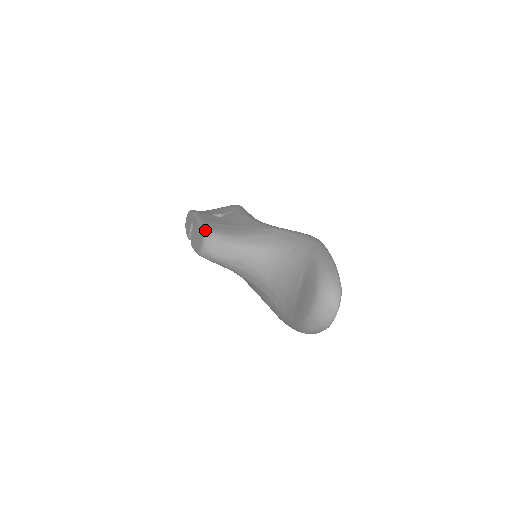
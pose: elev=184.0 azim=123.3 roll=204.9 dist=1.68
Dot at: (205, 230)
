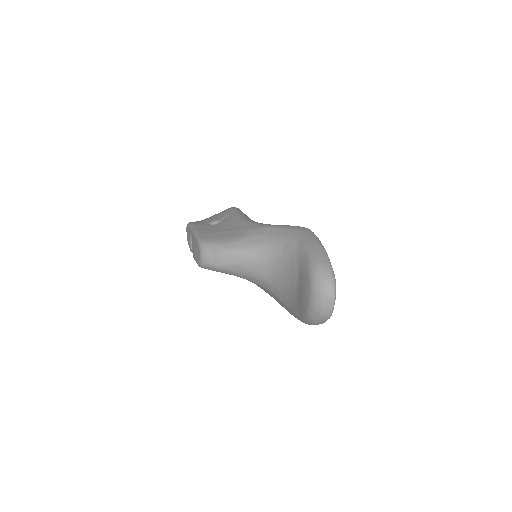
Dot at: (200, 242)
